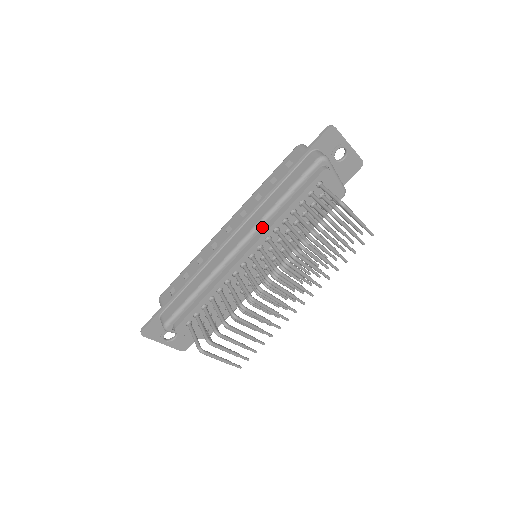
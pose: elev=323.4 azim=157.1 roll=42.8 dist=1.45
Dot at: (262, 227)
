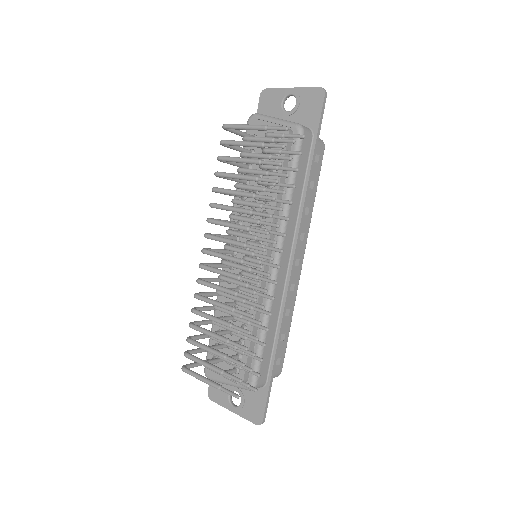
Dot at: occluded
